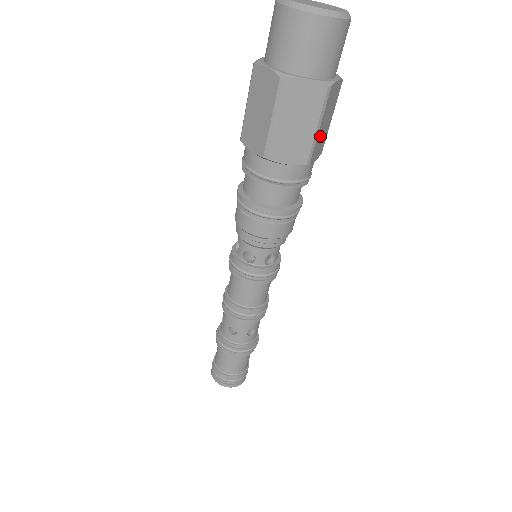
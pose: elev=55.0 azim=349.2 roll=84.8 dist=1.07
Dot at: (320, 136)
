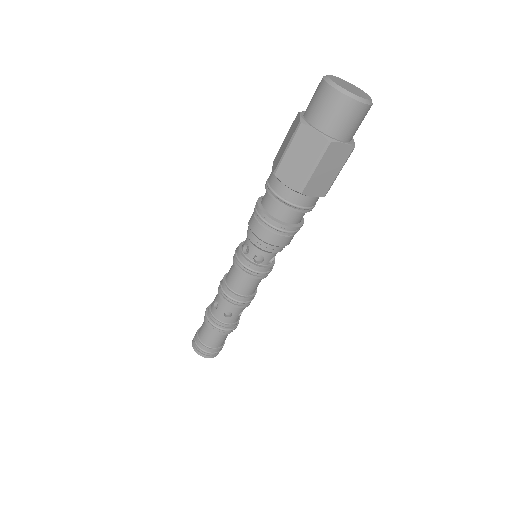
Dot at: (318, 178)
